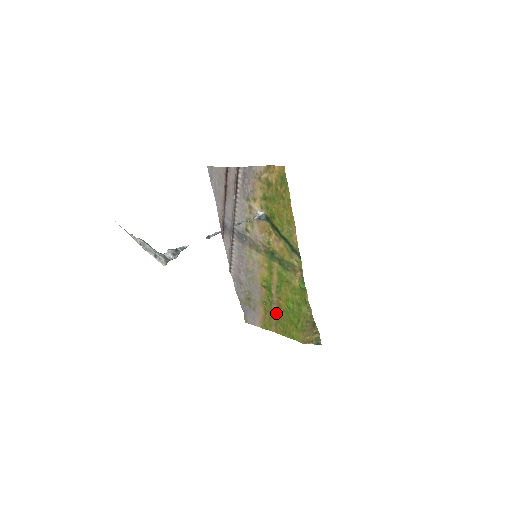
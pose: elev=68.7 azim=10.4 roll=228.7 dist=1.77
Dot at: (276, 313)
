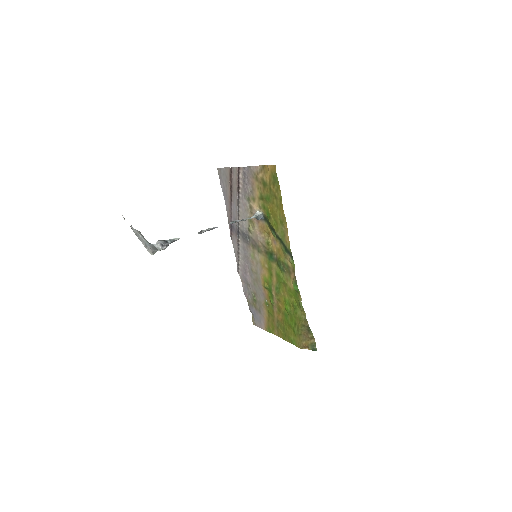
Dot at: (277, 316)
